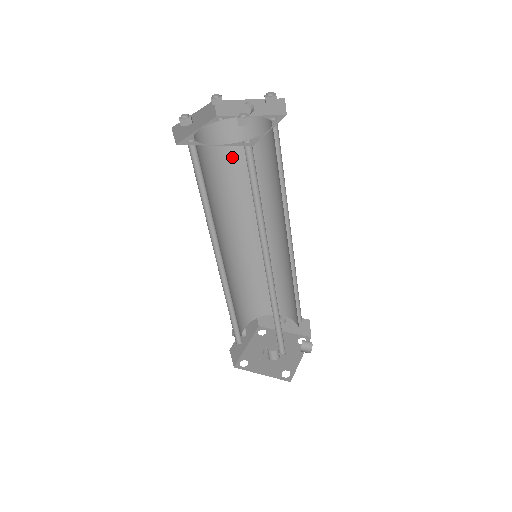
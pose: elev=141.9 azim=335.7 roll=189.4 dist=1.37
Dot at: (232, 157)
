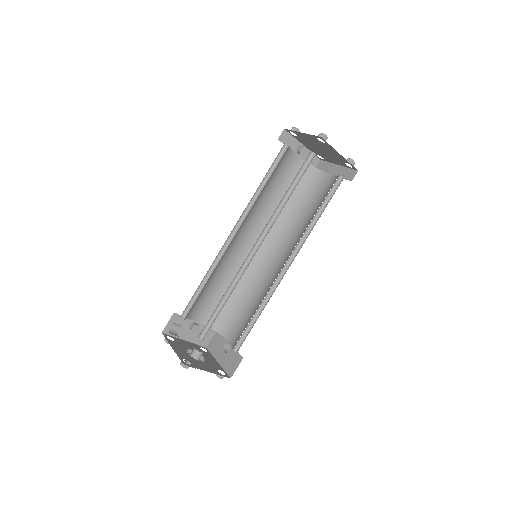
Dot at: (273, 173)
